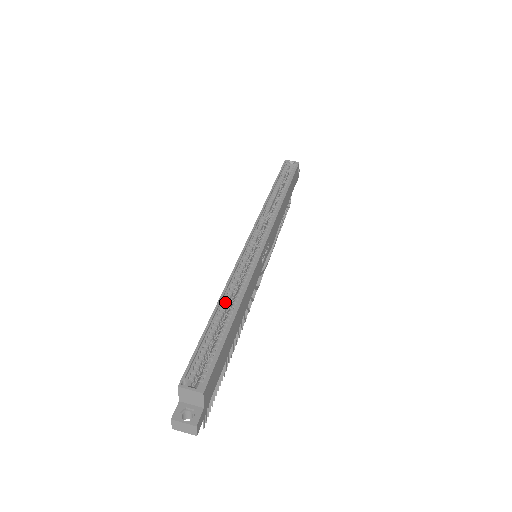
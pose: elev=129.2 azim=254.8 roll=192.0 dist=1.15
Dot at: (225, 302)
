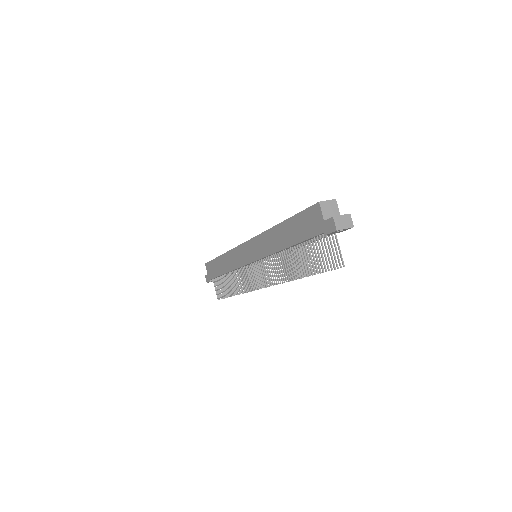
Dot at: occluded
